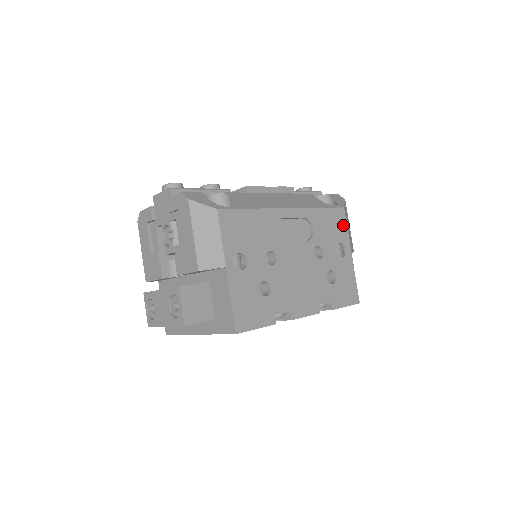
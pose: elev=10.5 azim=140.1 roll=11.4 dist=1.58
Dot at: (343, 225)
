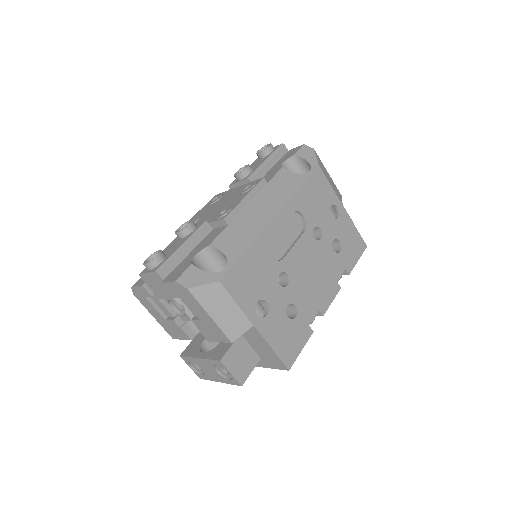
Dot at: (325, 185)
